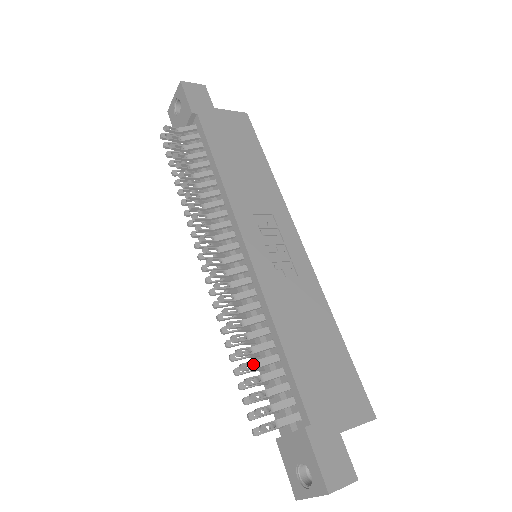
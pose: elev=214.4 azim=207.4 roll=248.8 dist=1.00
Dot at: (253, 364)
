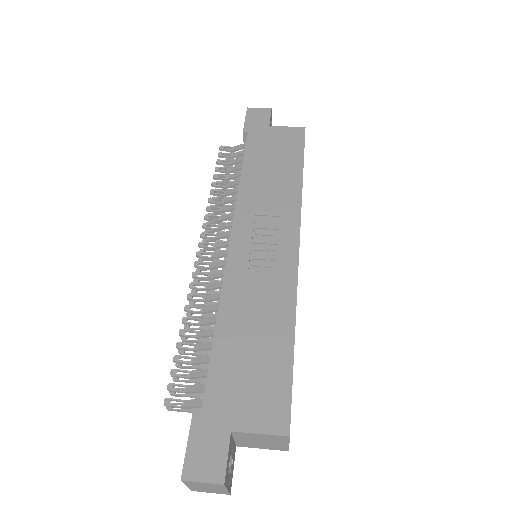
Dot at: occluded
